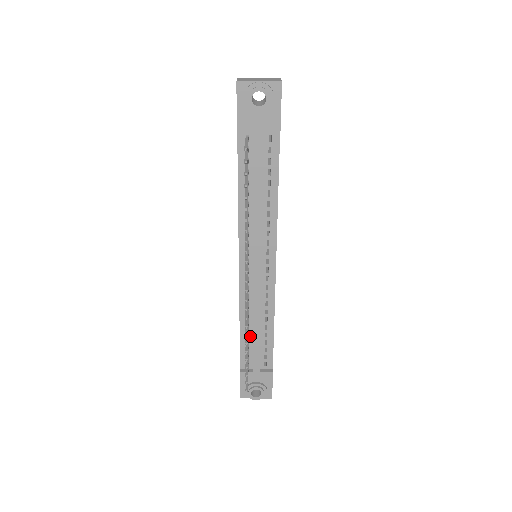
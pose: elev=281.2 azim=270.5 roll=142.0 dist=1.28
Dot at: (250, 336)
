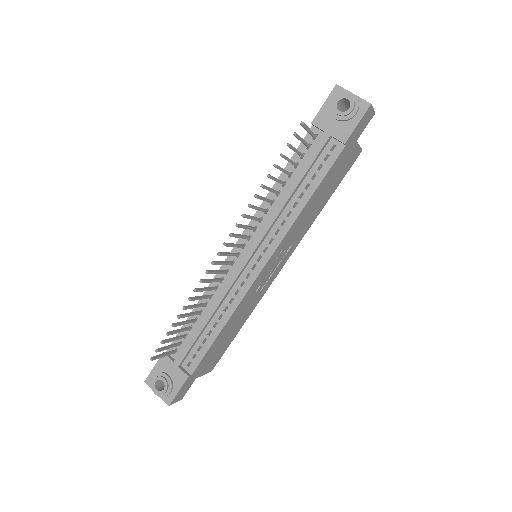
Dot at: (197, 323)
